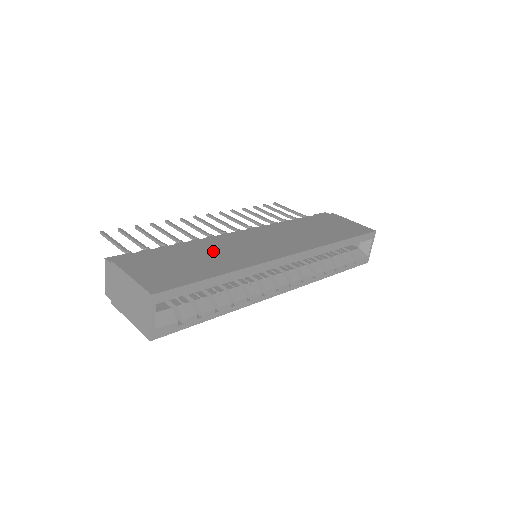
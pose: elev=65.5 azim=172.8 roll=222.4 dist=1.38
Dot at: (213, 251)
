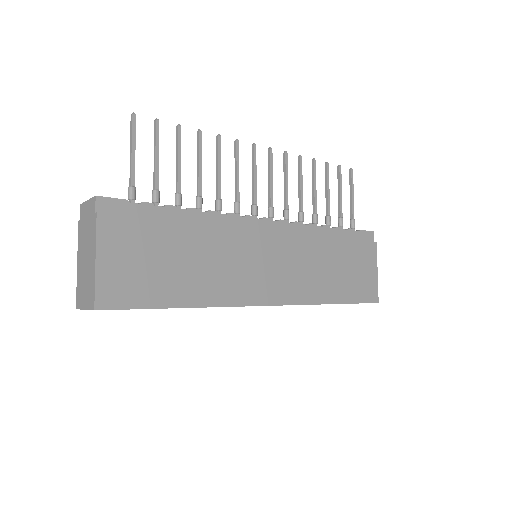
Dot at: (210, 255)
